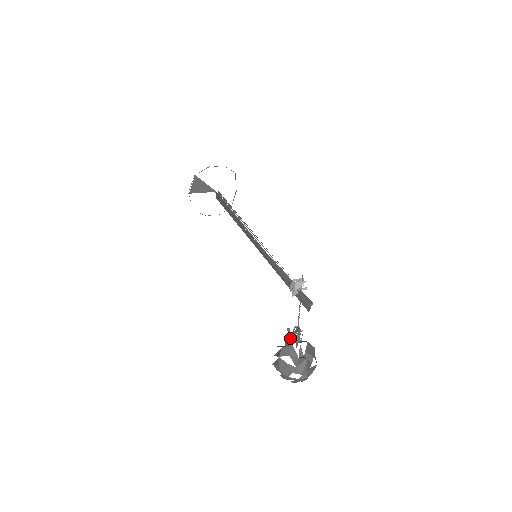
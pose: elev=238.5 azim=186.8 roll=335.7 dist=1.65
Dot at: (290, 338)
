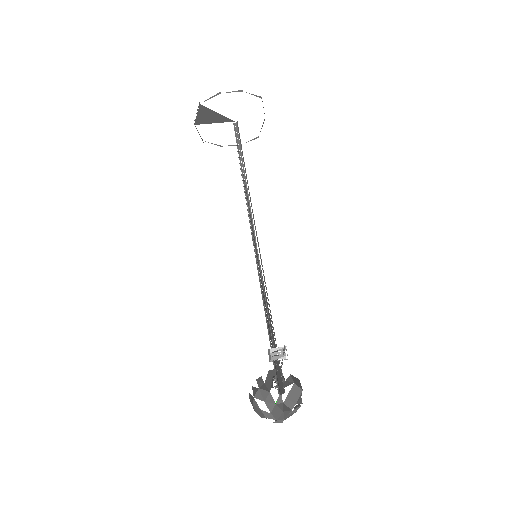
Dot at: (271, 380)
